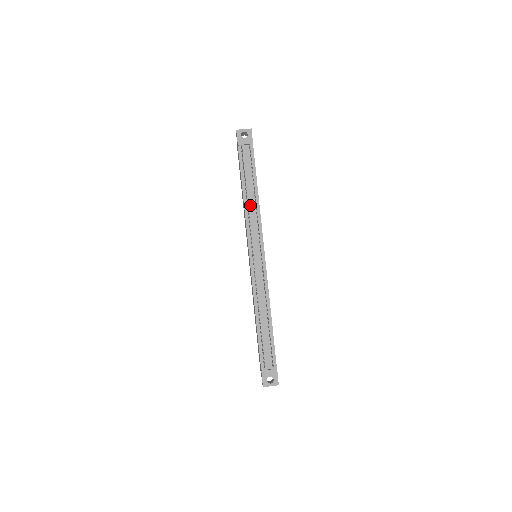
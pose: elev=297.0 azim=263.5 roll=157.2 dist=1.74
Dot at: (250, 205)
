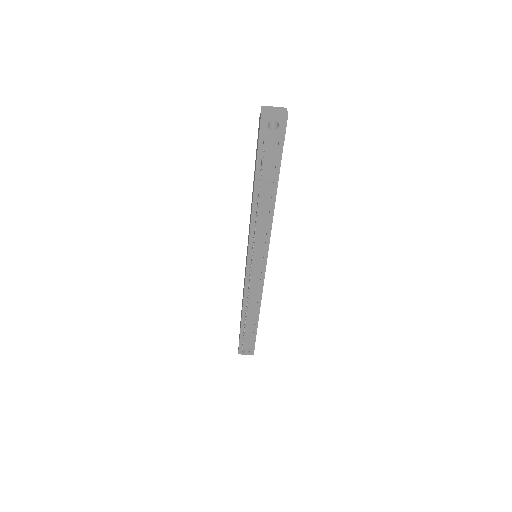
Dot at: (260, 216)
